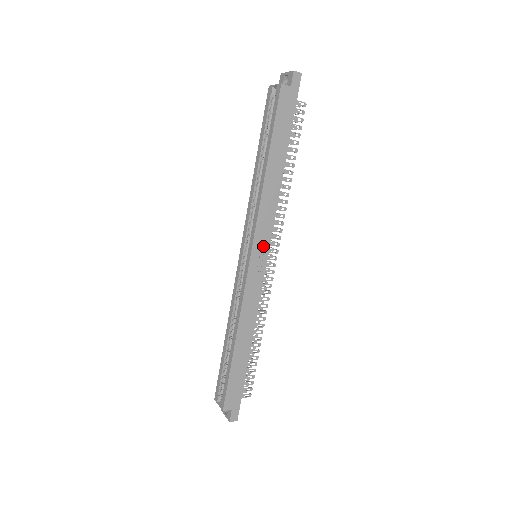
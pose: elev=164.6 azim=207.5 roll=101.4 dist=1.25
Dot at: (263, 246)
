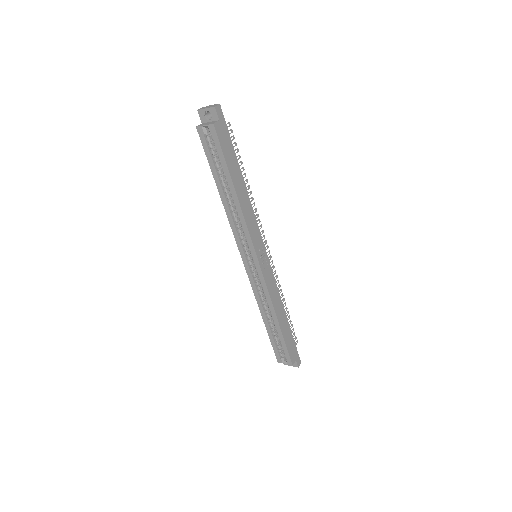
Dot at: (260, 247)
